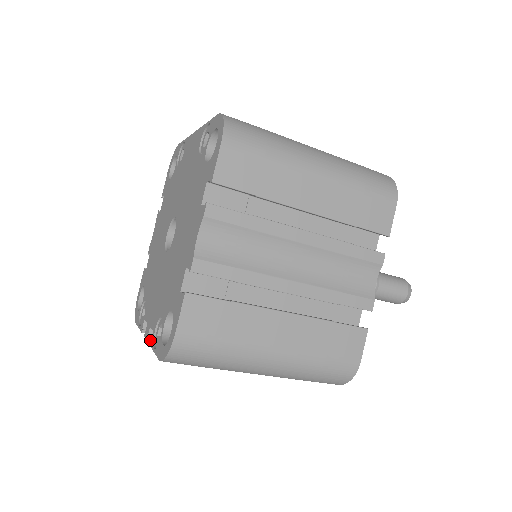
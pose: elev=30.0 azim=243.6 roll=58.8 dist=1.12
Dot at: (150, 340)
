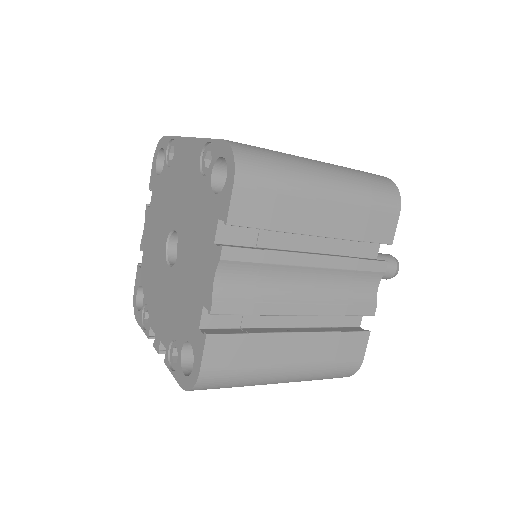
Dot at: (161, 353)
